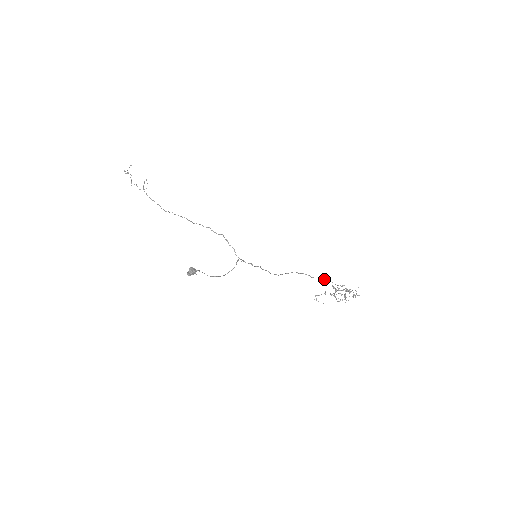
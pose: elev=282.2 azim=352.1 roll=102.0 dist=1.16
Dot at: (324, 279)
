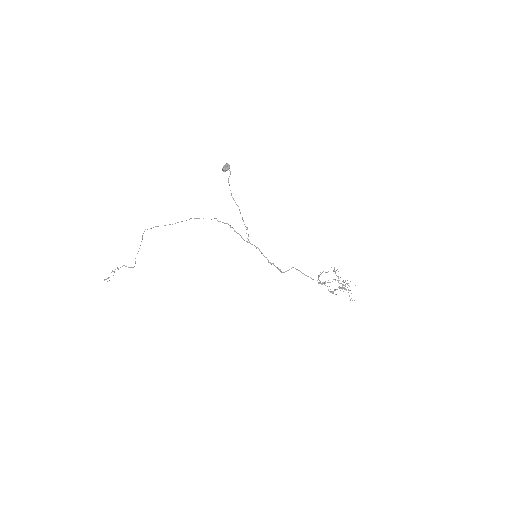
Dot at: (319, 283)
